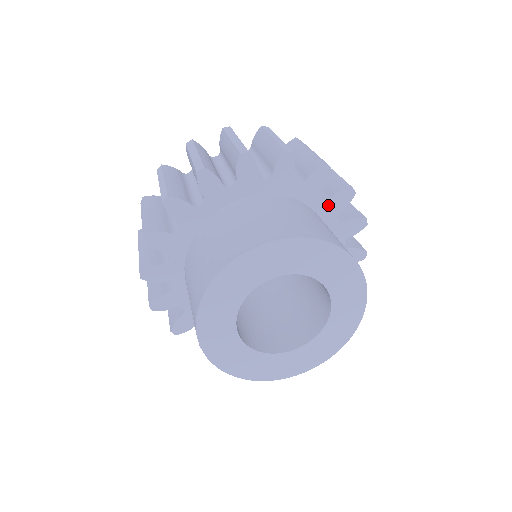
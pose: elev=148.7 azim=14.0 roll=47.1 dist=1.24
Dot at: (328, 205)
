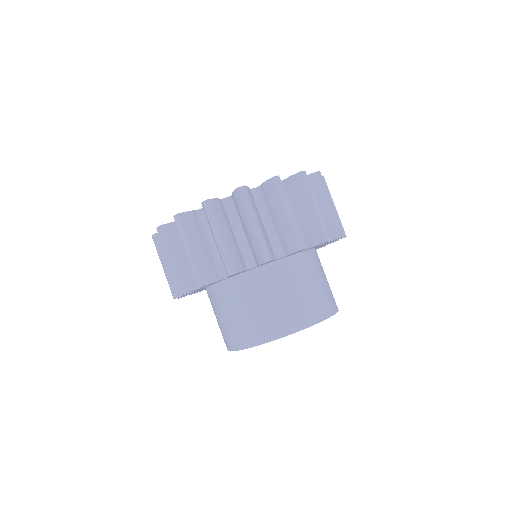
Dot at: occluded
